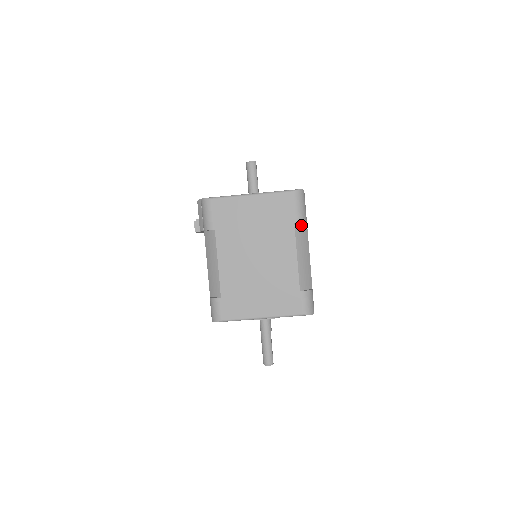
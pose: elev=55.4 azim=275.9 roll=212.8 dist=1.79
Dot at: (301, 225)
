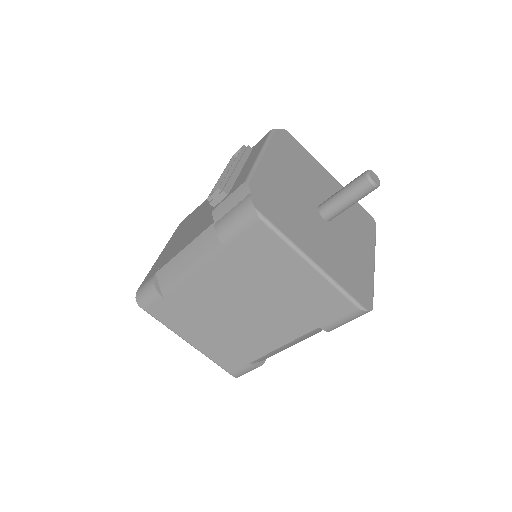
Dot at: occluded
